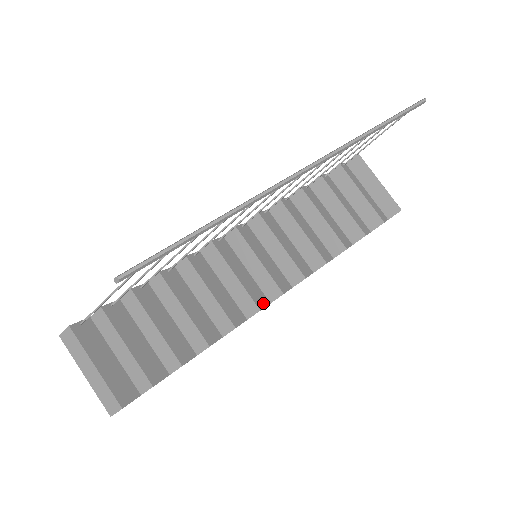
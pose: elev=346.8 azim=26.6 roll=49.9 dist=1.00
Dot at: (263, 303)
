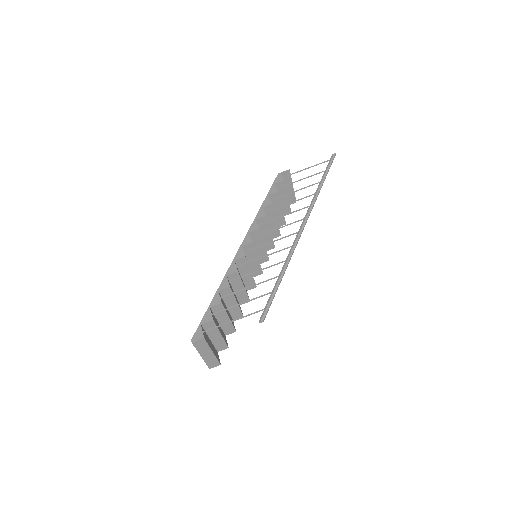
Dot at: occluded
